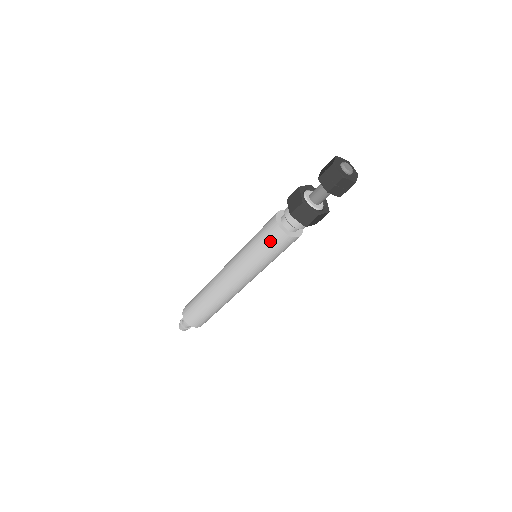
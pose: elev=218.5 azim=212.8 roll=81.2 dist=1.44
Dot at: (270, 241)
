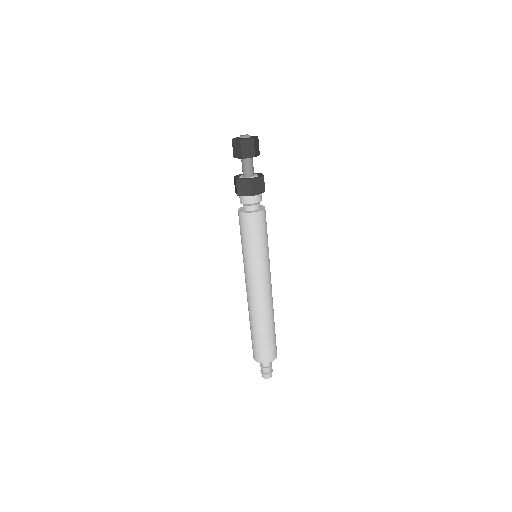
Dot at: occluded
